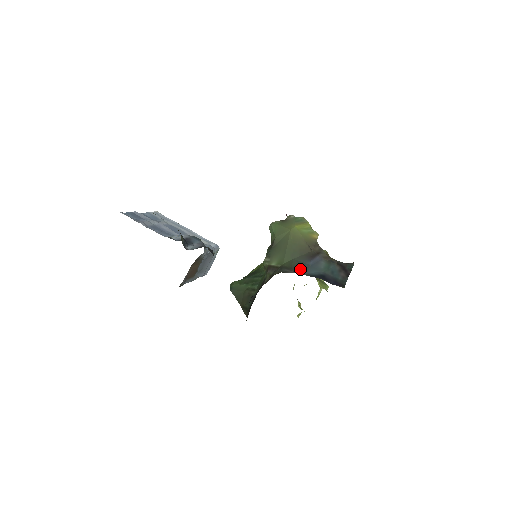
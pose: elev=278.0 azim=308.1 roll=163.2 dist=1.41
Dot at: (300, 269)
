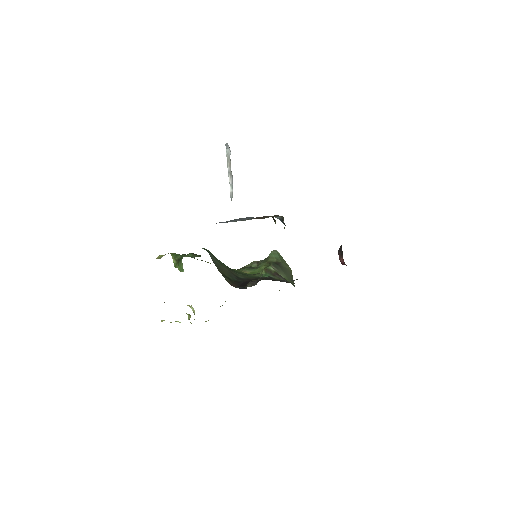
Dot at: occluded
